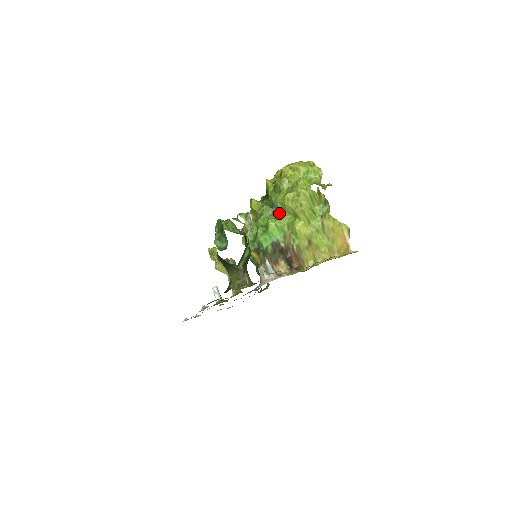
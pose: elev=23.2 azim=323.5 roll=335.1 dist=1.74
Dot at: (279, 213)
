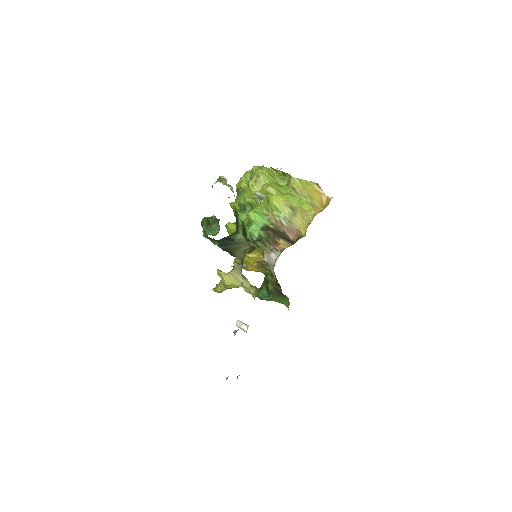
Dot at: (253, 206)
